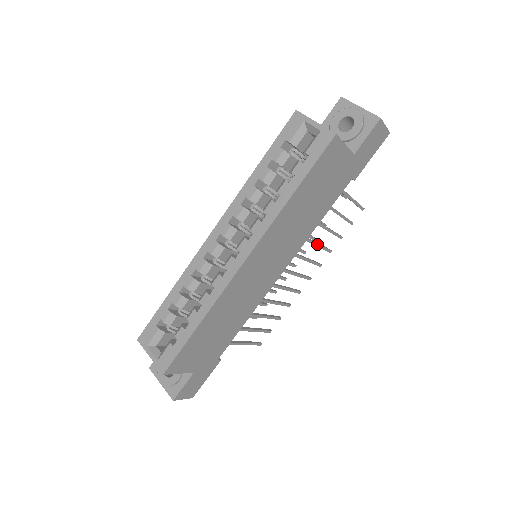
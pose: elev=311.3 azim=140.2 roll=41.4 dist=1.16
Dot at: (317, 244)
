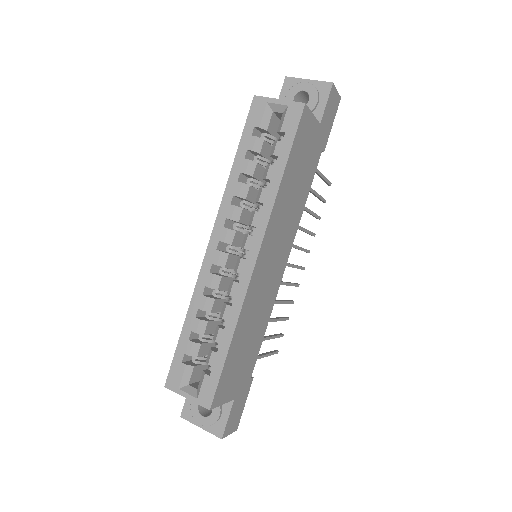
Dot at: (304, 229)
